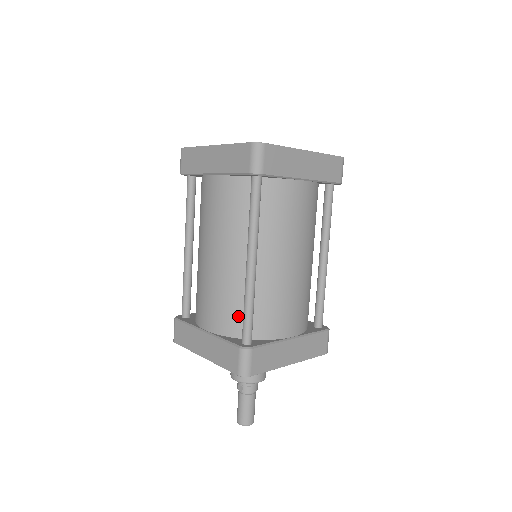
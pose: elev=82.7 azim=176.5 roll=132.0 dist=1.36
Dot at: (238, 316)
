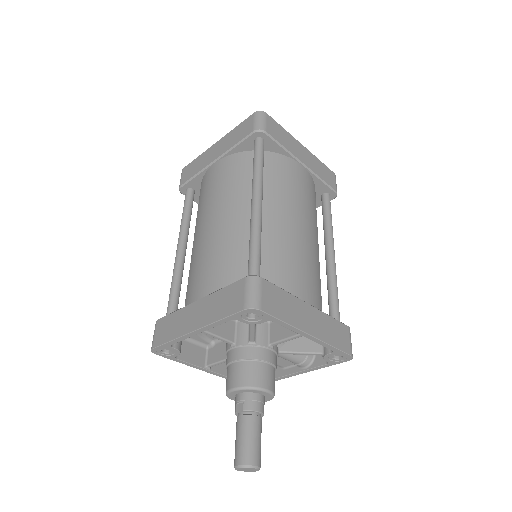
Dot at: (241, 266)
